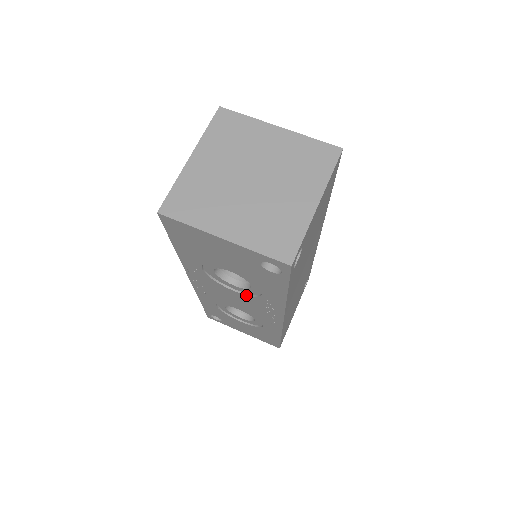
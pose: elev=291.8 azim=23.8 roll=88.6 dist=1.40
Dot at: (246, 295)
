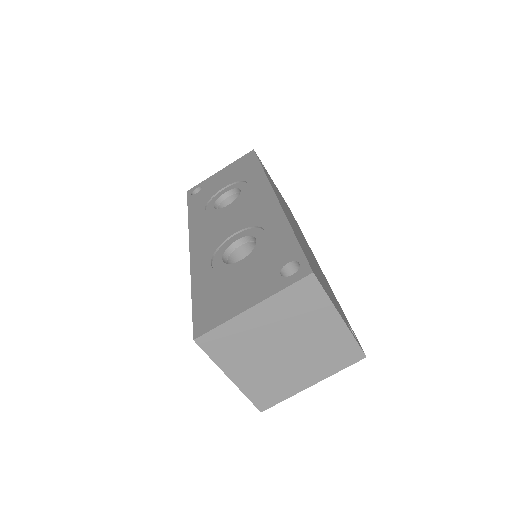
Dot at: occluded
